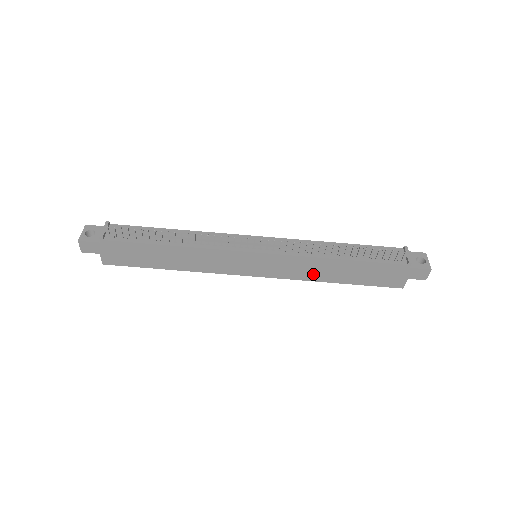
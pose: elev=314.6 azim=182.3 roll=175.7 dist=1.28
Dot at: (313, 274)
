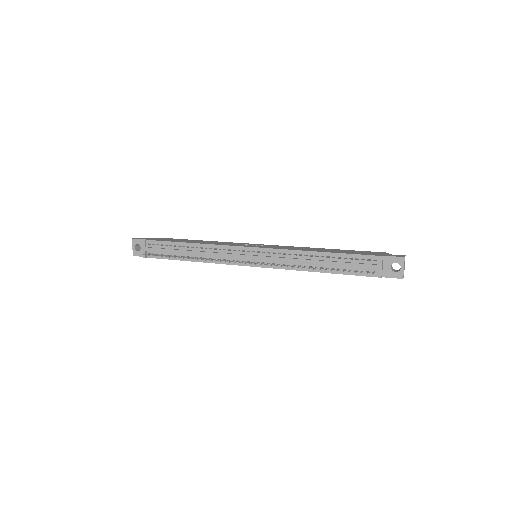
Dot at: occluded
